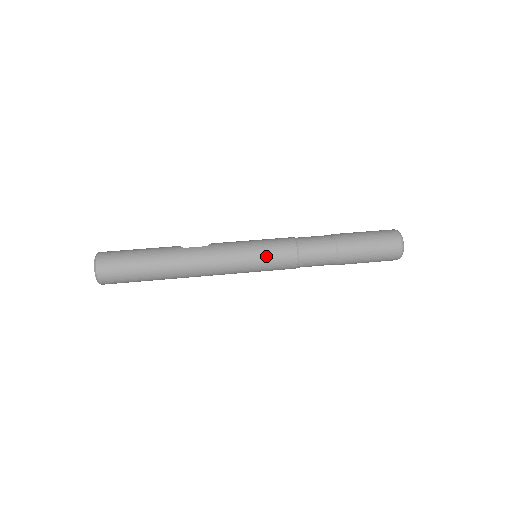
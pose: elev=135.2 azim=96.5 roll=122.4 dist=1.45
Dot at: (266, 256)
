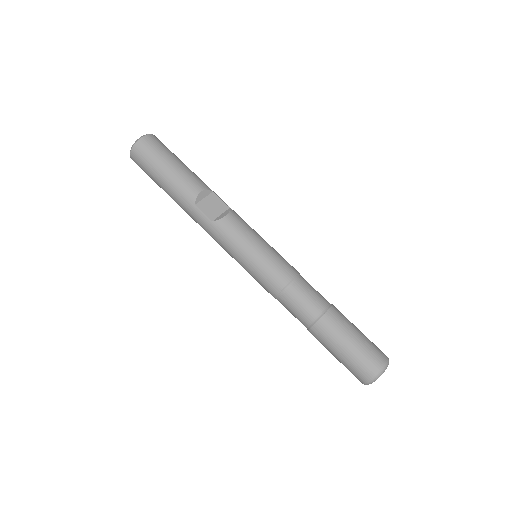
Dot at: (250, 274)
